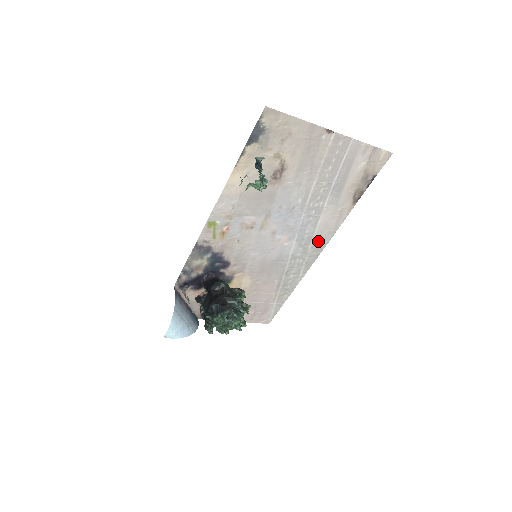
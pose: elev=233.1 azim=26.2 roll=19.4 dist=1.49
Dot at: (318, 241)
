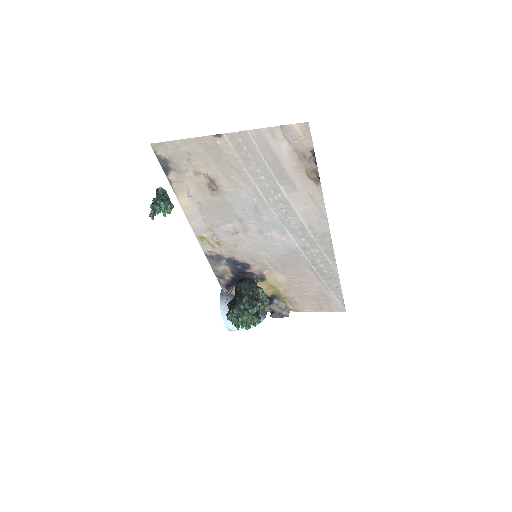
Dot at: (315, 228)
